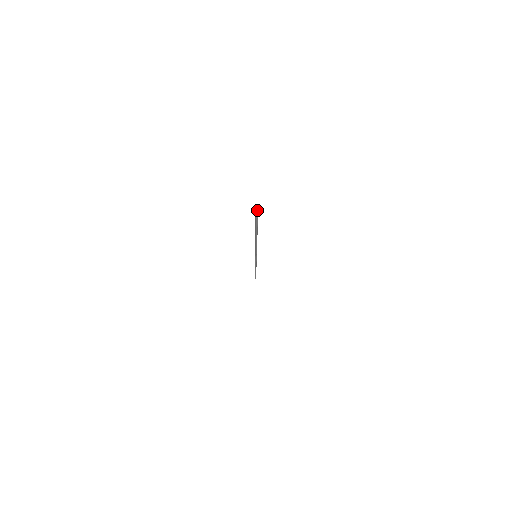
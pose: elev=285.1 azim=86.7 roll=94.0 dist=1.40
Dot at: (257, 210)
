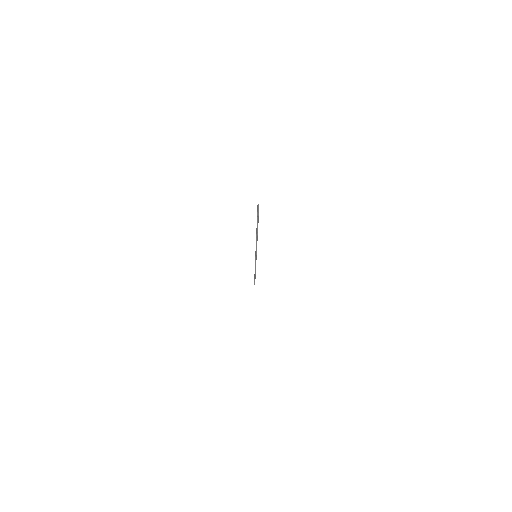
Dot at: occluded
